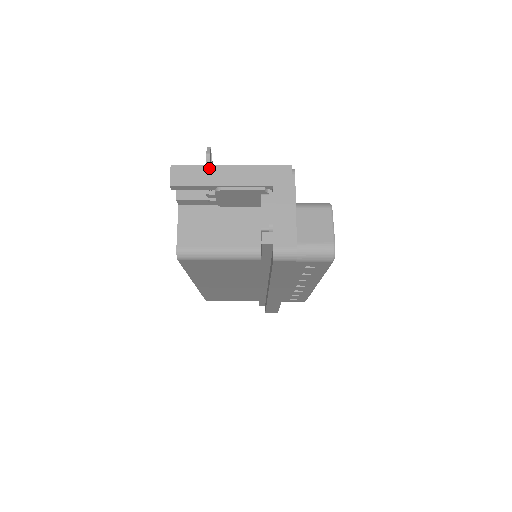
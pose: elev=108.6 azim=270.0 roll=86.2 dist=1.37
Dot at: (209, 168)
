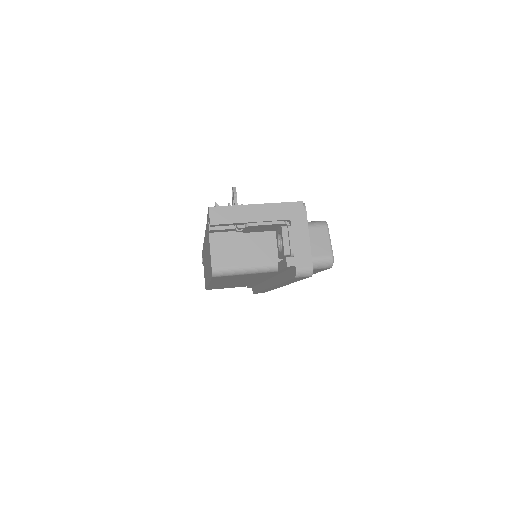
Dot at: (239, 208)
